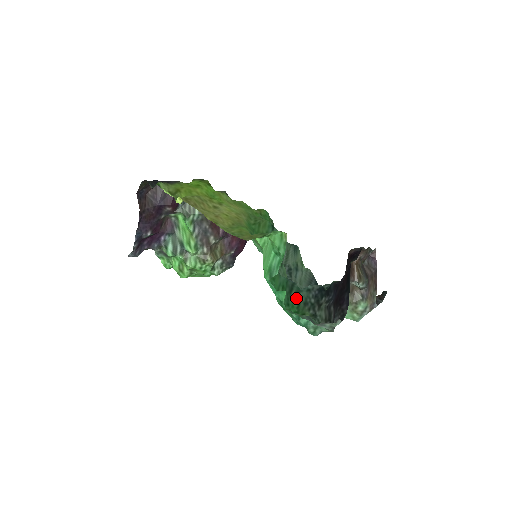
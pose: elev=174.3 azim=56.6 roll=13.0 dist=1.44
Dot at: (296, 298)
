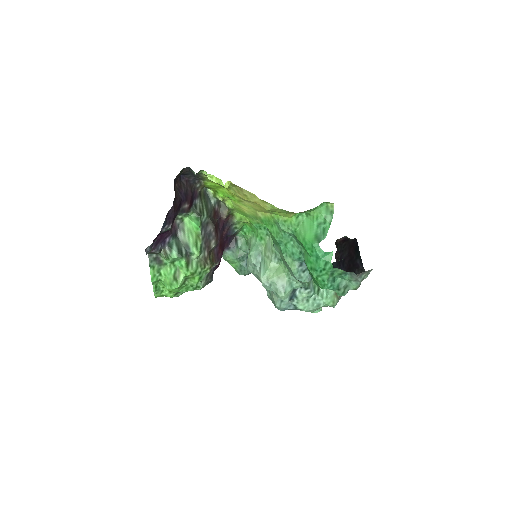
Dot at: occluded
